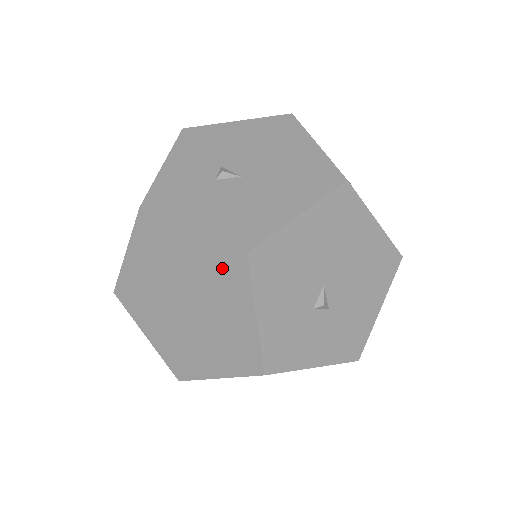
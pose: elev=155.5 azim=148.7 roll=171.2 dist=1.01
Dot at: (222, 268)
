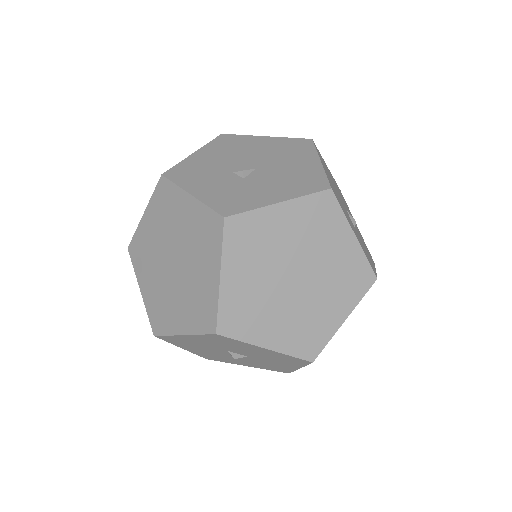
Dot at: (317, 216)
